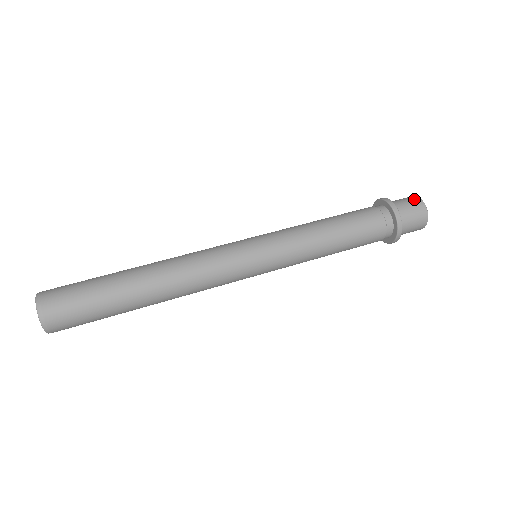
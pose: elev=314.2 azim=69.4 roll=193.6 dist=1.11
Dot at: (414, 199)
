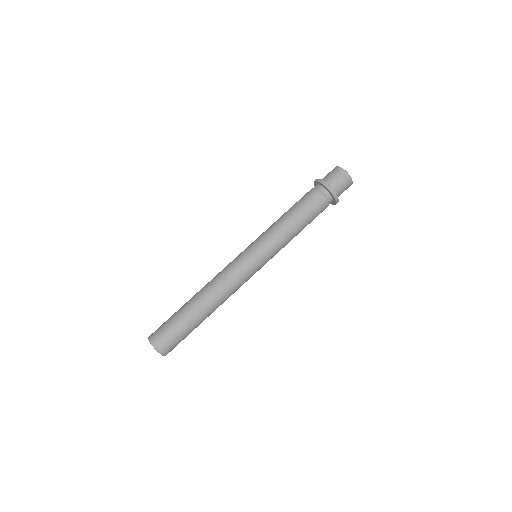
Dot at: (346, 178)
